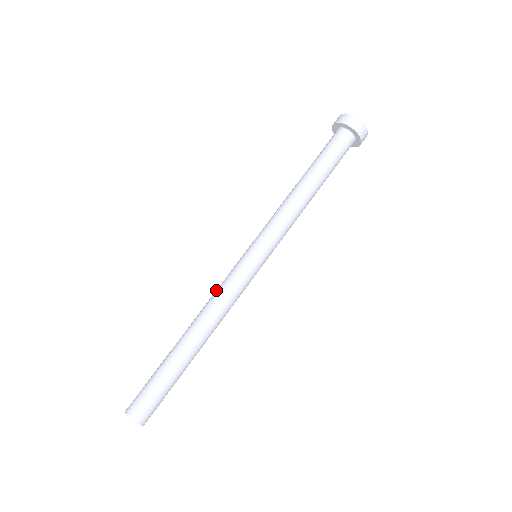
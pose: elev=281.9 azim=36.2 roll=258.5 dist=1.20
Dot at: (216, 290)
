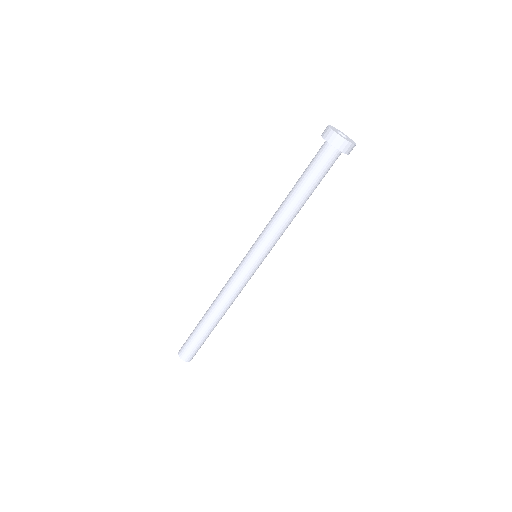
Dot at: (231, 288)
